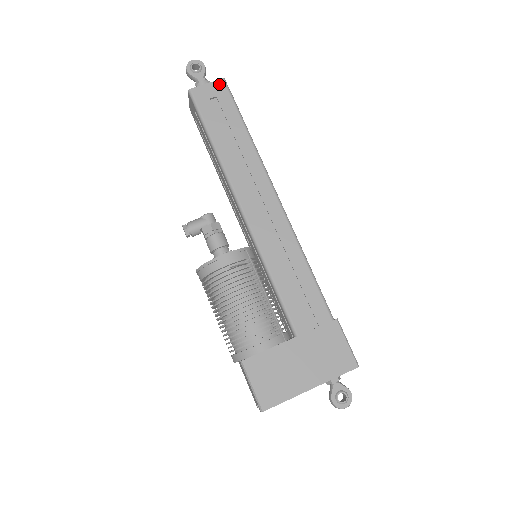
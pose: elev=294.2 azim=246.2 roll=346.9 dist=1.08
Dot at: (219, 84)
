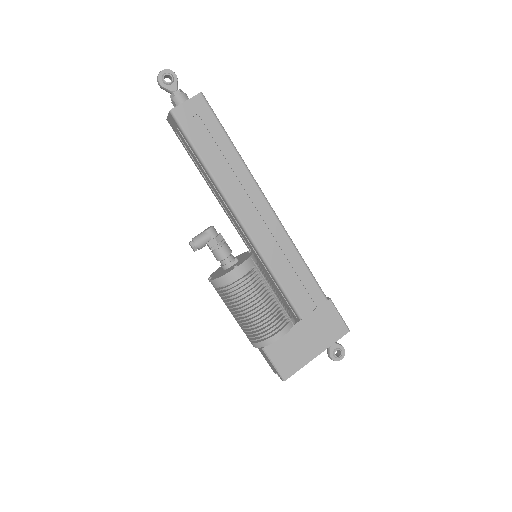
Dot at: (198, 100)
